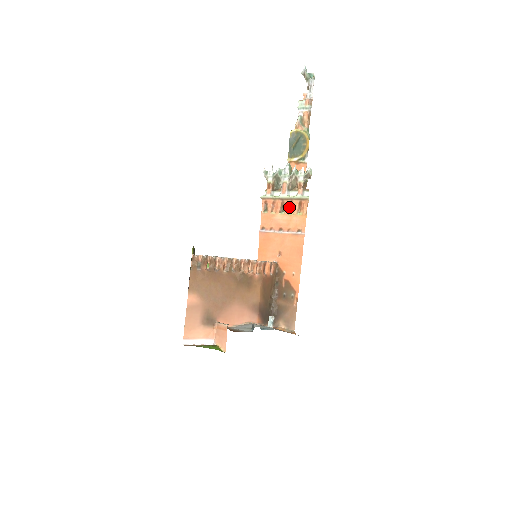
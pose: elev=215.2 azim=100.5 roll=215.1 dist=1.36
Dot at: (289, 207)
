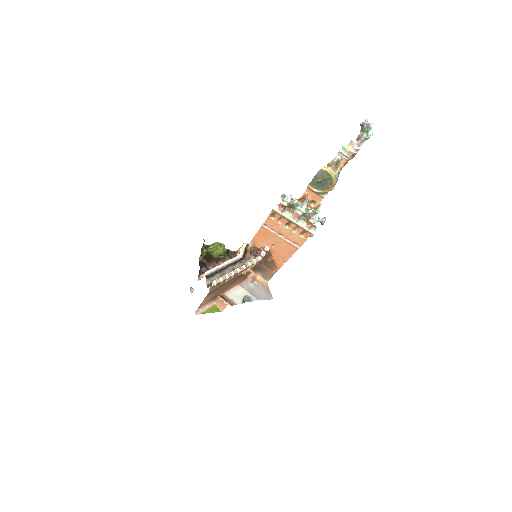
Dot at: (294, 228)
